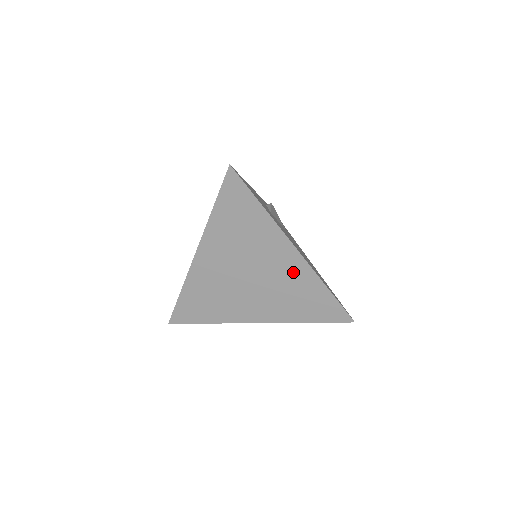
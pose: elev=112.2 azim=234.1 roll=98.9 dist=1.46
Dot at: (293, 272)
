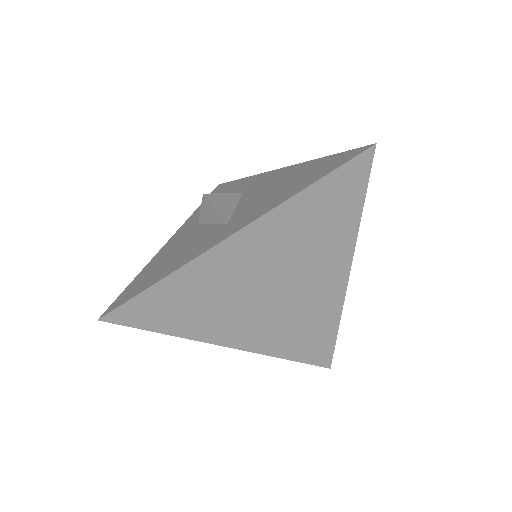
Dot at: (323, 300)
